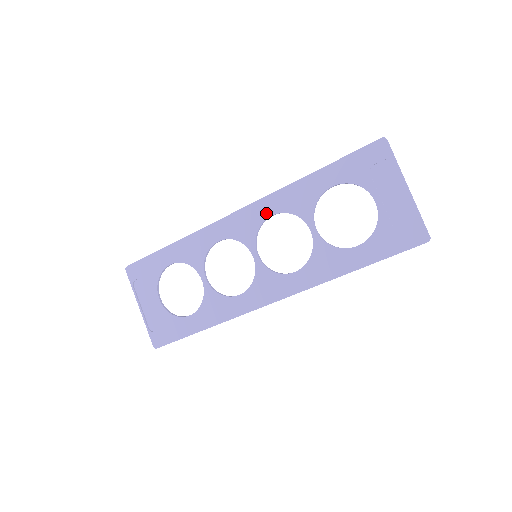
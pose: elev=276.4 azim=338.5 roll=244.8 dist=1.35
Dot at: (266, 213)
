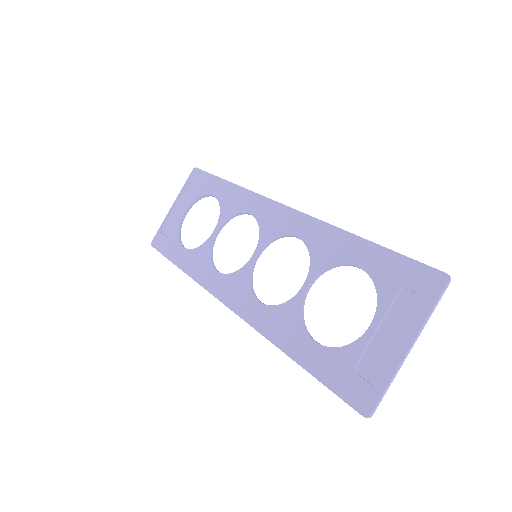
Dot at: (296, 230)
